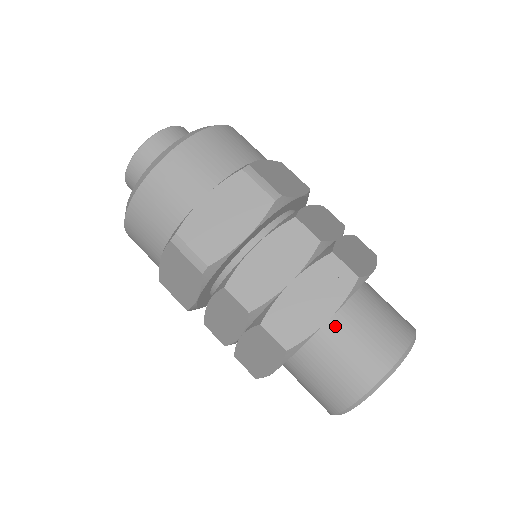
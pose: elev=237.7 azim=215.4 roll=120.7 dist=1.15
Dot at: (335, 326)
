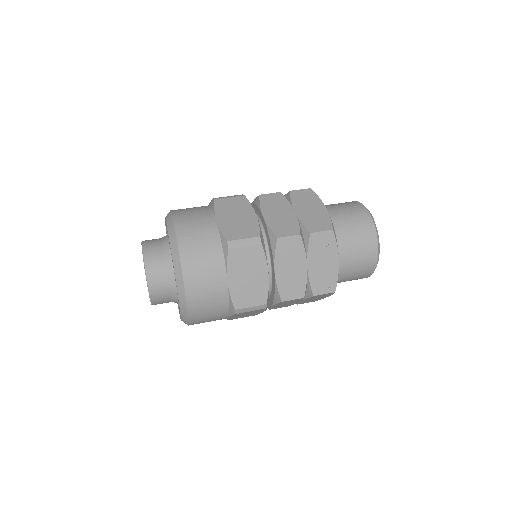
Dot at: (339, 255)
